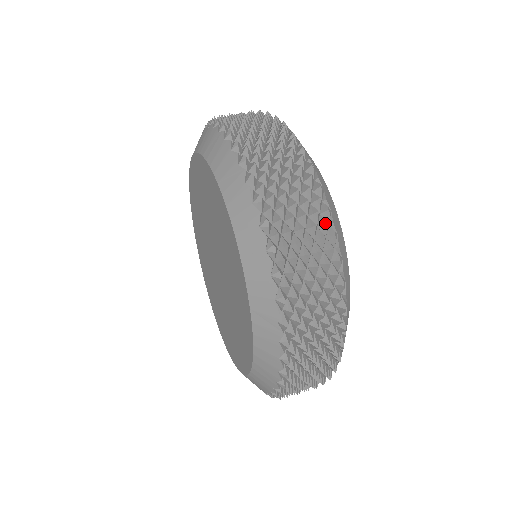
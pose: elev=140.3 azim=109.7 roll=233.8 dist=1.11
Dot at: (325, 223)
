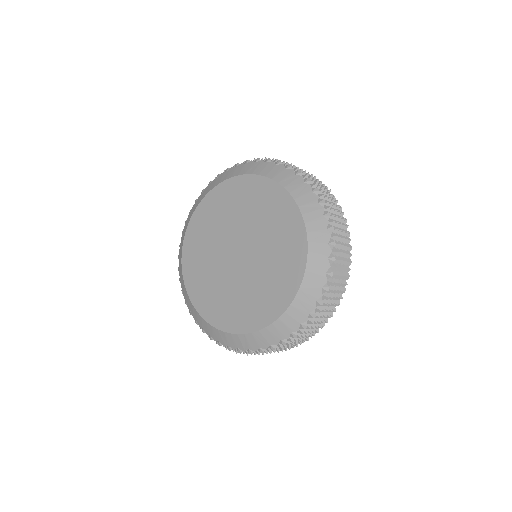
Dot at: occluded
